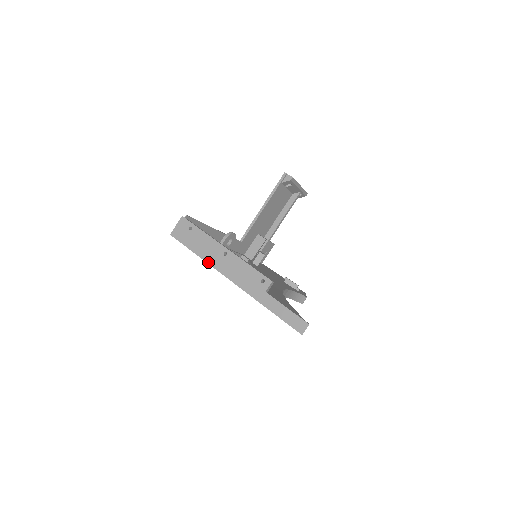
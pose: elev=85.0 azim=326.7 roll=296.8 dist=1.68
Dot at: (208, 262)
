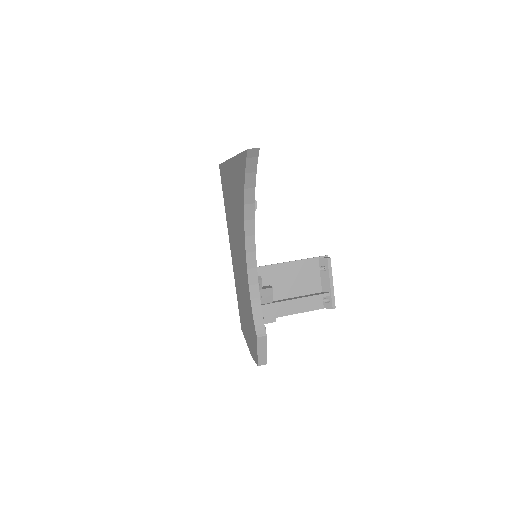
Dot at: occluded
